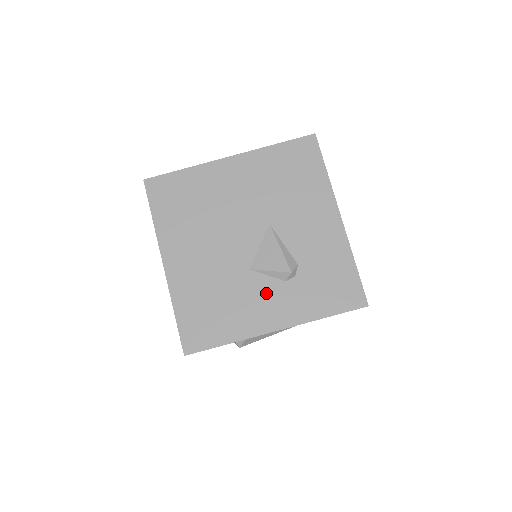
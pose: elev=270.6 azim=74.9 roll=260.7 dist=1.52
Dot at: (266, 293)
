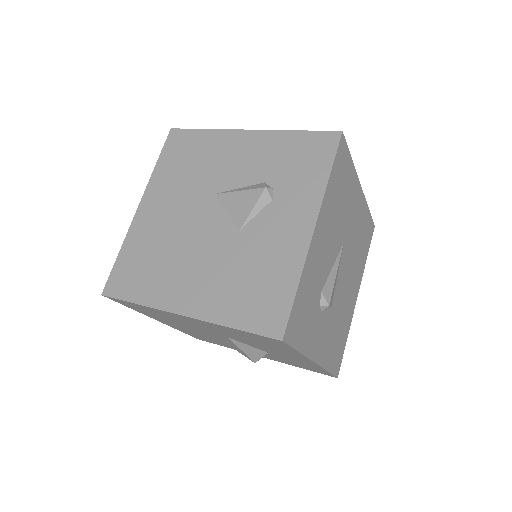
Dot at: (272, 223)
